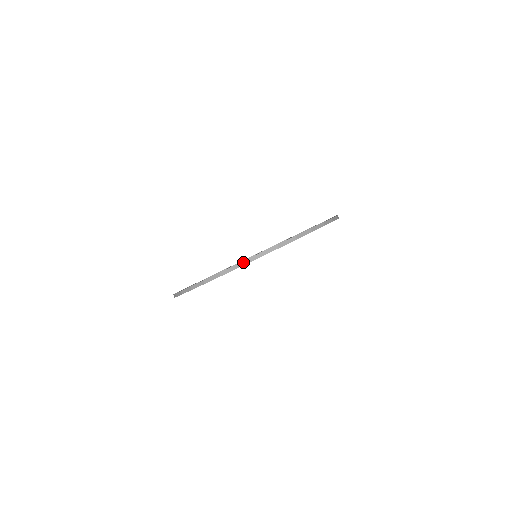
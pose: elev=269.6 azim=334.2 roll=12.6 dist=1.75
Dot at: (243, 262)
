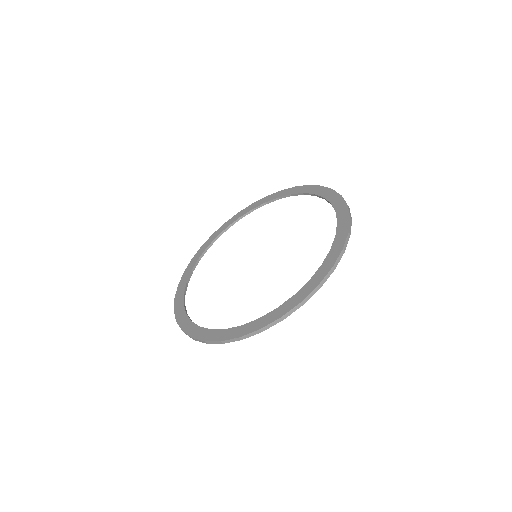
Dot at: (336, 263)
